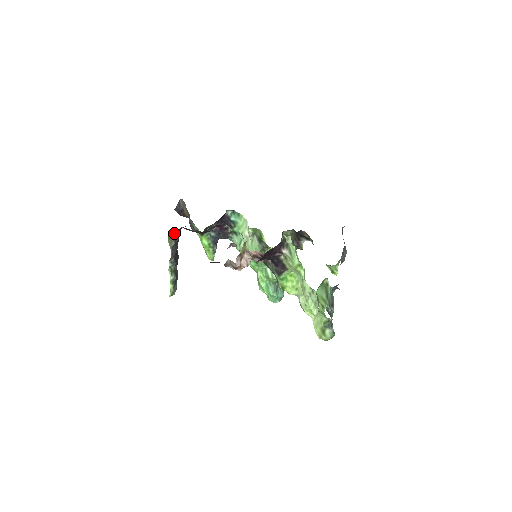
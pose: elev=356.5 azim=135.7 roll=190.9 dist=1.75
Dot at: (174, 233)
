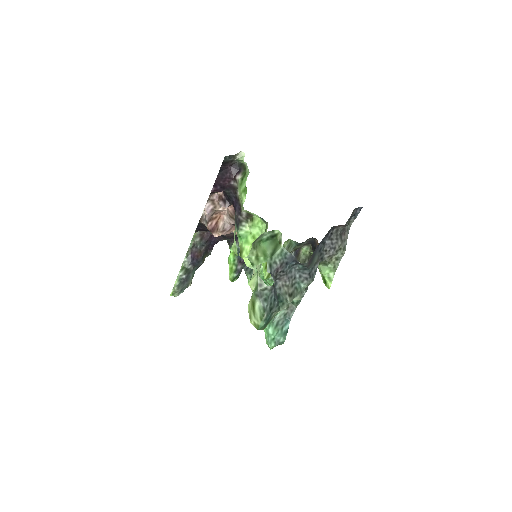
Dot at: (203, 231)
